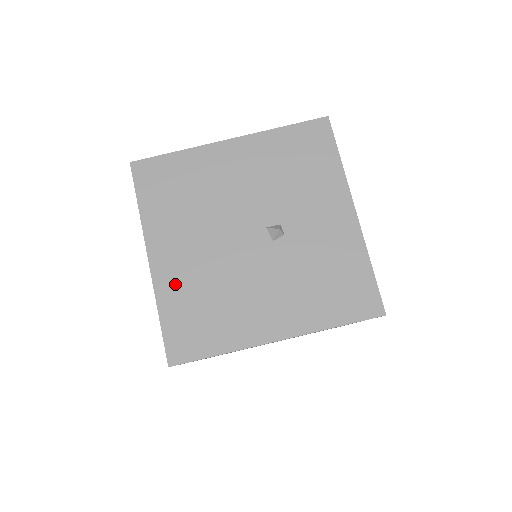
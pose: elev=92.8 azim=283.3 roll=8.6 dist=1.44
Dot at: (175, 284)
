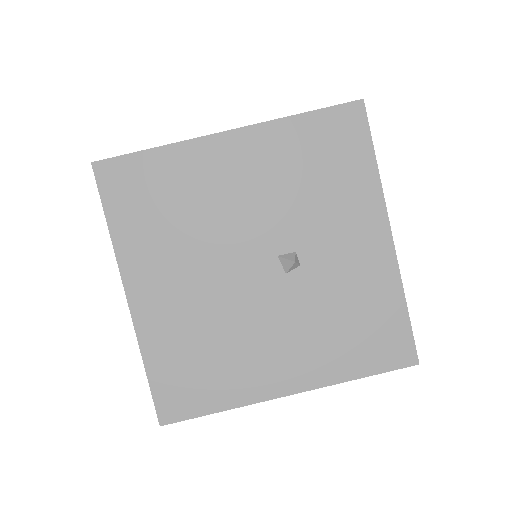
Dot at: (163, 328)
